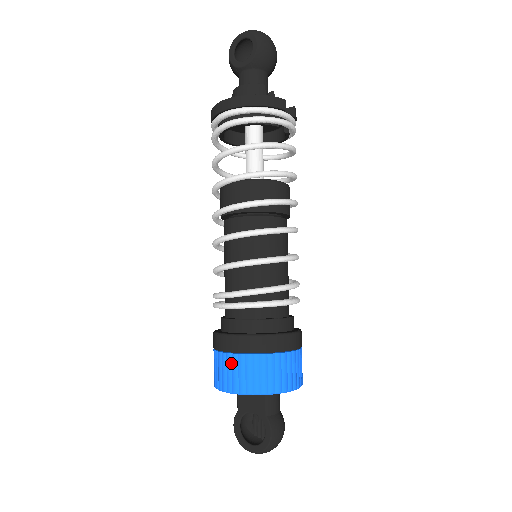
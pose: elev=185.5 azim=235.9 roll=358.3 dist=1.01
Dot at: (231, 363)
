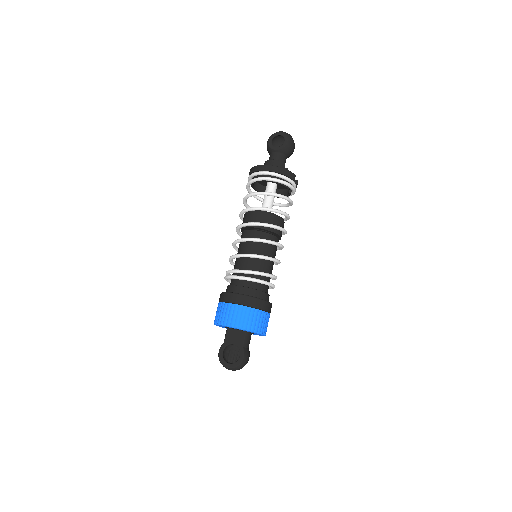
Dot at: (233, 309)
